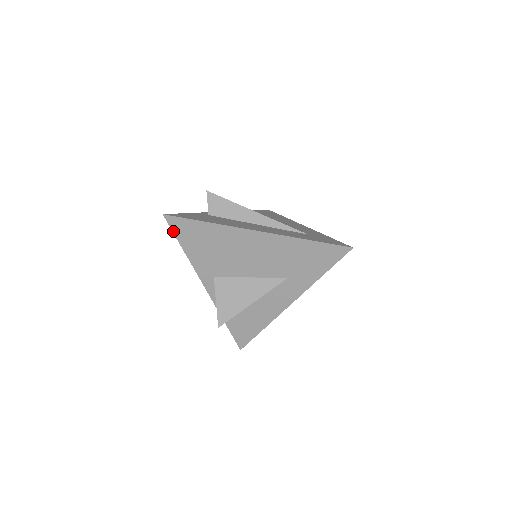
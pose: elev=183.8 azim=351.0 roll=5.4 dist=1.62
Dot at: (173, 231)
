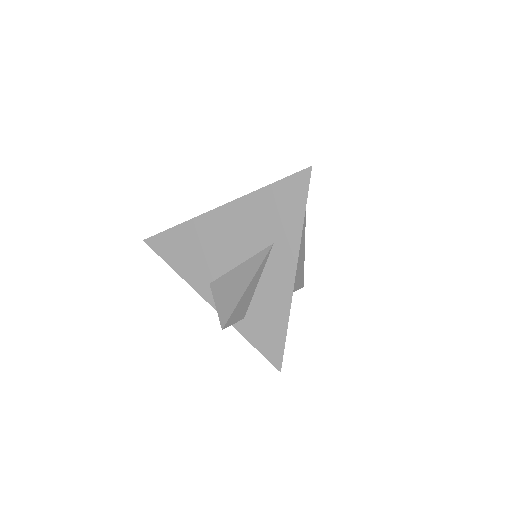
Dot at: (157, 253)
